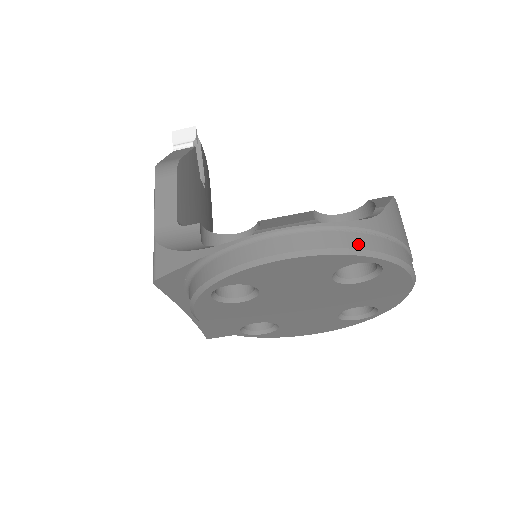
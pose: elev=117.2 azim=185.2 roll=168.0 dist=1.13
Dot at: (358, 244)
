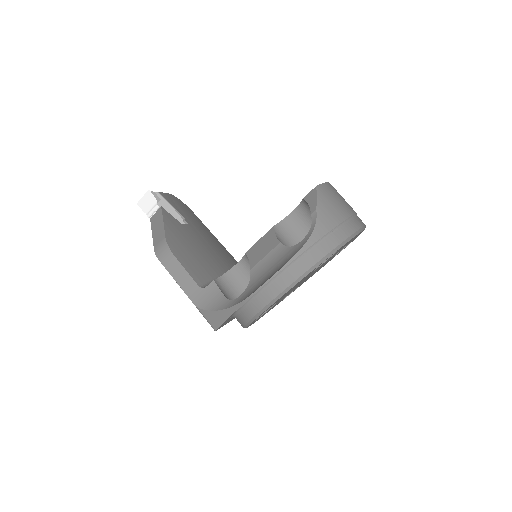
Dot at: (316, 259)
